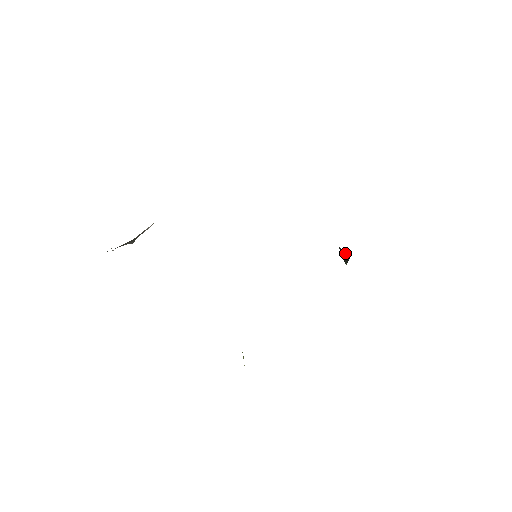
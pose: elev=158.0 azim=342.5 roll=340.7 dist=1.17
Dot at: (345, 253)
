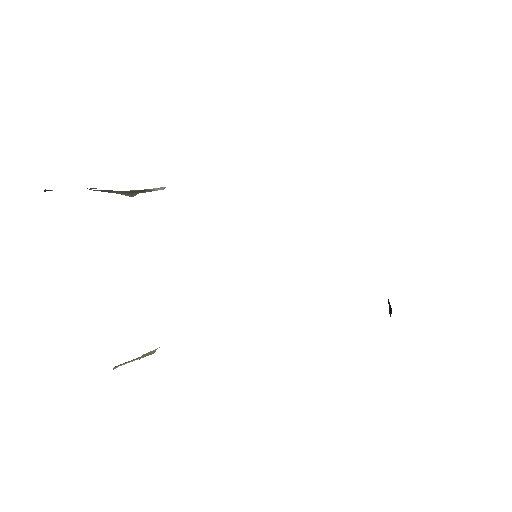
Dot at: (389, 302)
